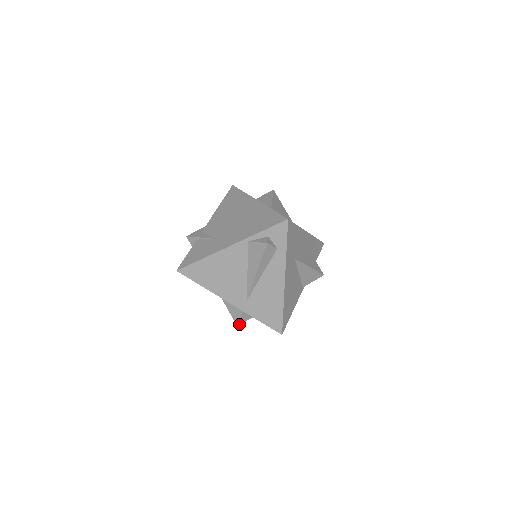
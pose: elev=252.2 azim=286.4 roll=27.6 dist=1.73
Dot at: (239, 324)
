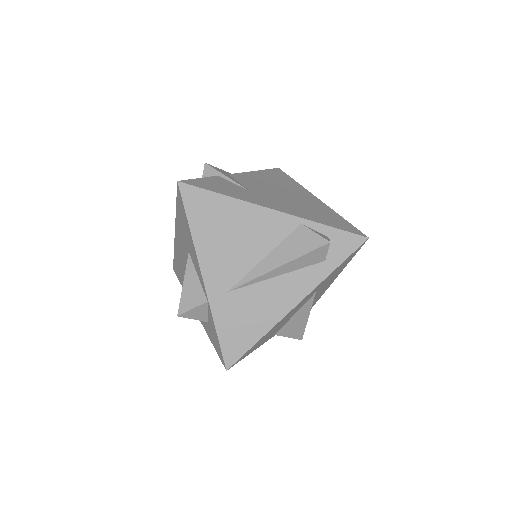
Dot at: (182, 315)
